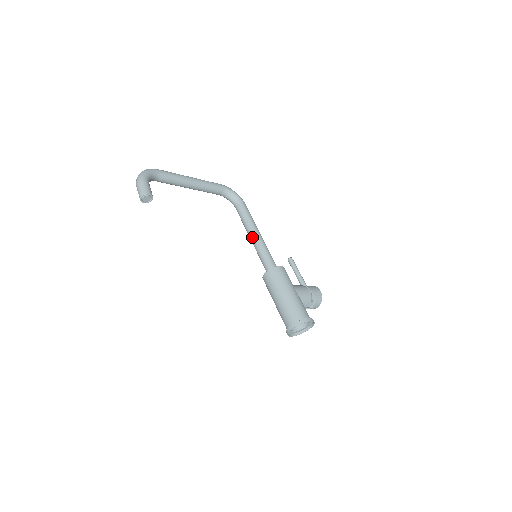
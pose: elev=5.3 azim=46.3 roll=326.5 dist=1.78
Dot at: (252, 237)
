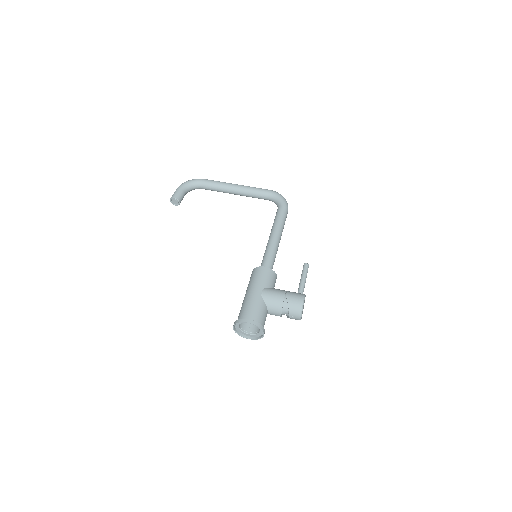
Dot at: occluded
